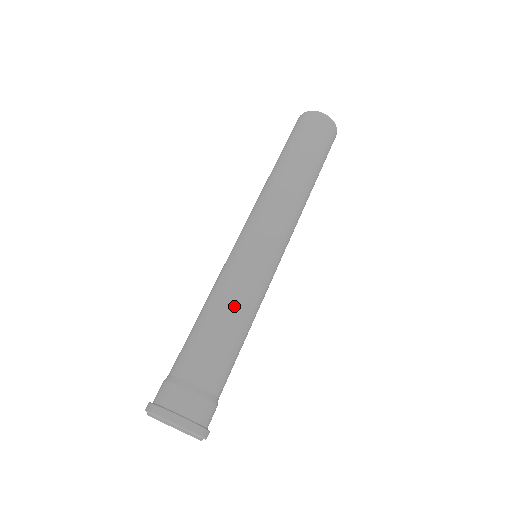
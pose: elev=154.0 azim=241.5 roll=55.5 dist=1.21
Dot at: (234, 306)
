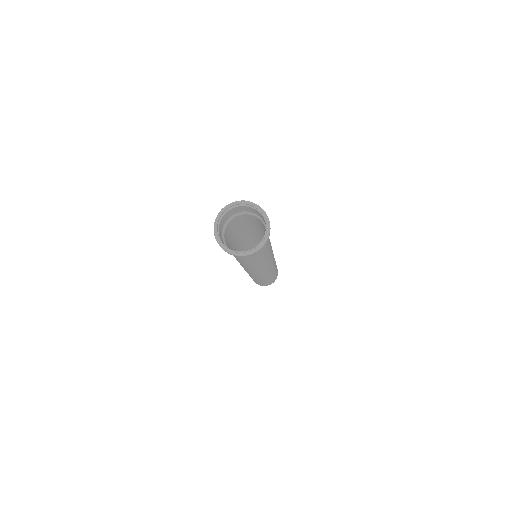
Dot at: occluded
